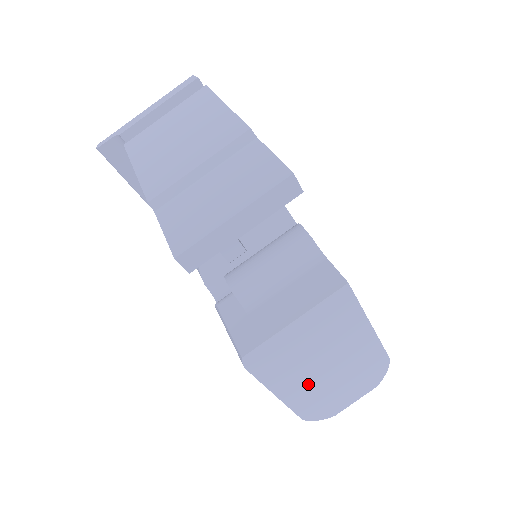
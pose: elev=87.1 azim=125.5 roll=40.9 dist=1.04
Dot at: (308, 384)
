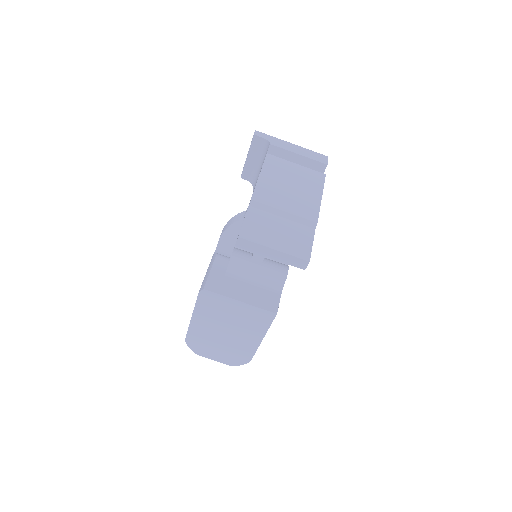
Dot at: (209, 329)
